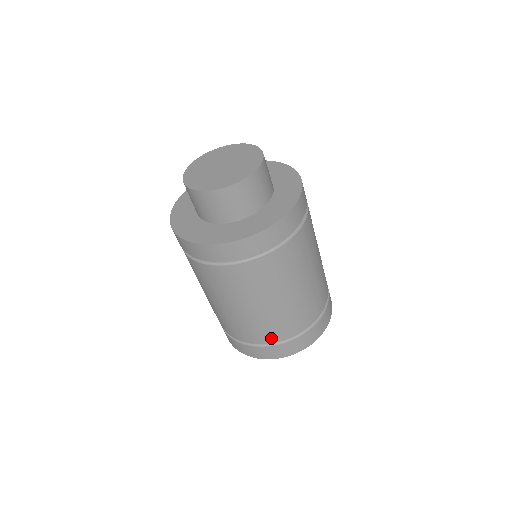
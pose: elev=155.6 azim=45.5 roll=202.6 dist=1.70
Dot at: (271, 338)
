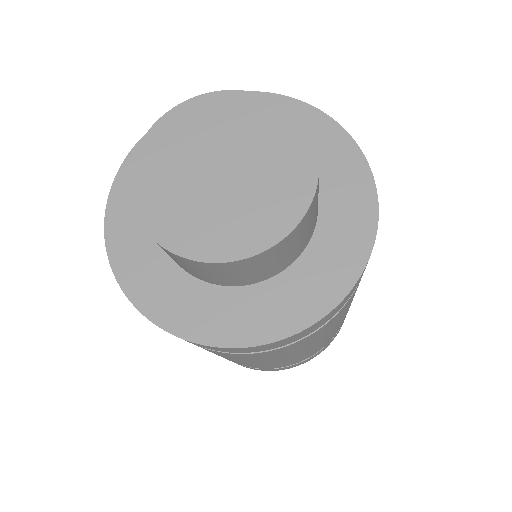
Dot at: occluded
